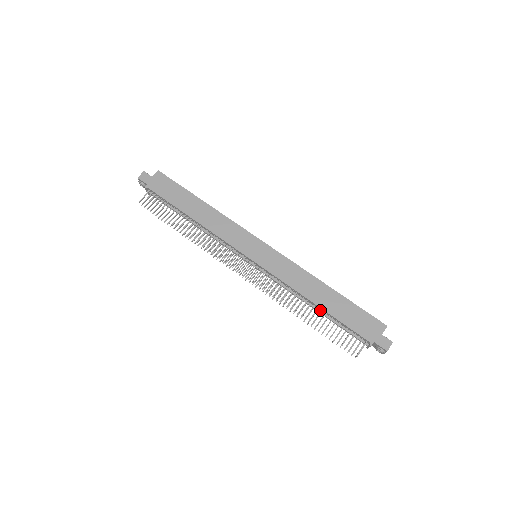
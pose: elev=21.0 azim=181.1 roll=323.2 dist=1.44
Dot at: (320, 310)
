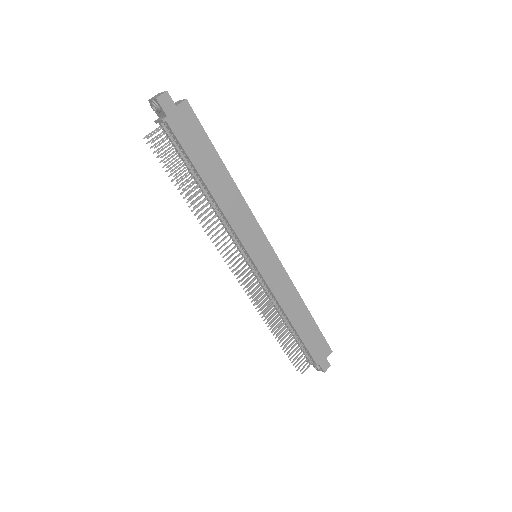
Dot at: (290, 326)
